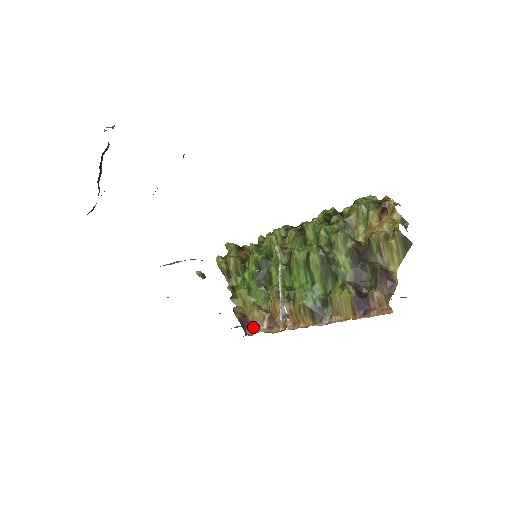
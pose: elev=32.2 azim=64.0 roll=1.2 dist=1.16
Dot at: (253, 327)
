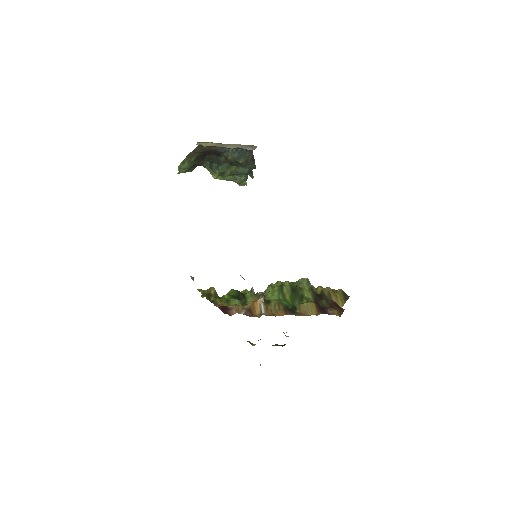
Dot at: (232, 312)
